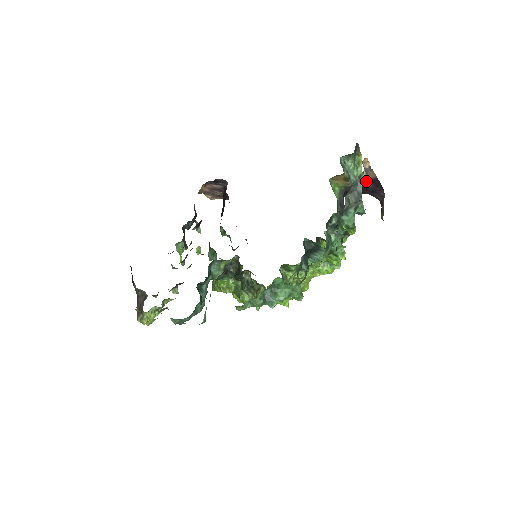
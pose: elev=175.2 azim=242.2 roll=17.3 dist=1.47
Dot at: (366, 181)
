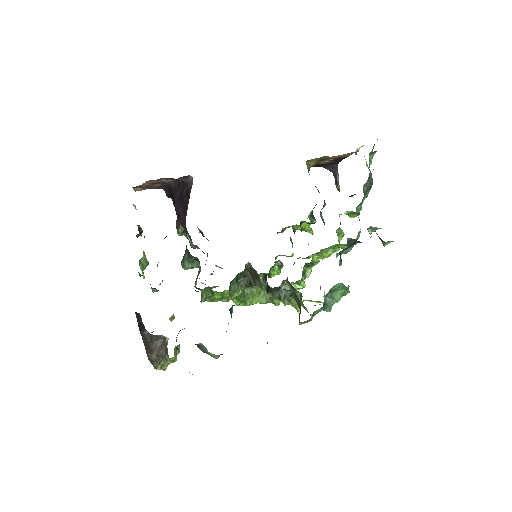
Dot at: (335, 159)
